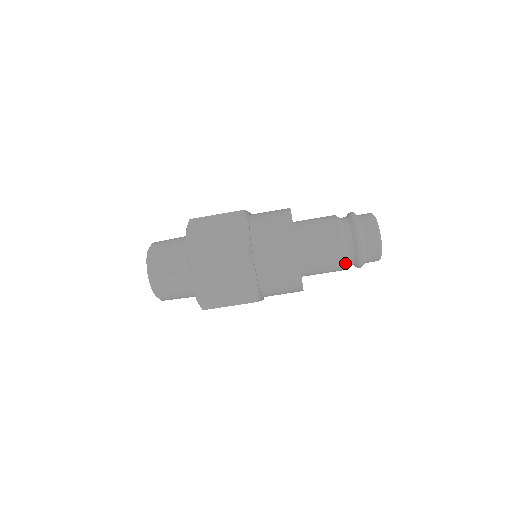
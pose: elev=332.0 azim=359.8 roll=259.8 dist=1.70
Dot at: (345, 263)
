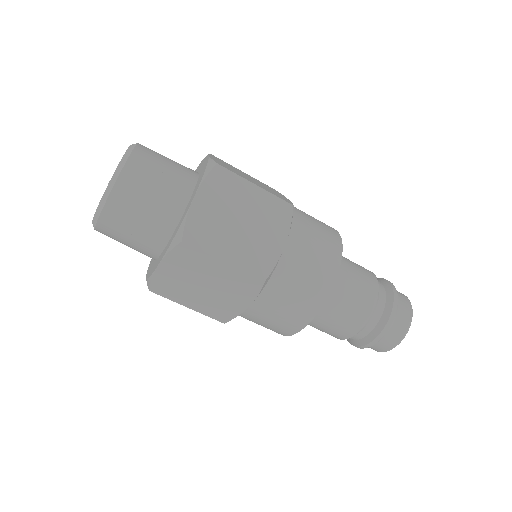
Dot at: (346, 338)
